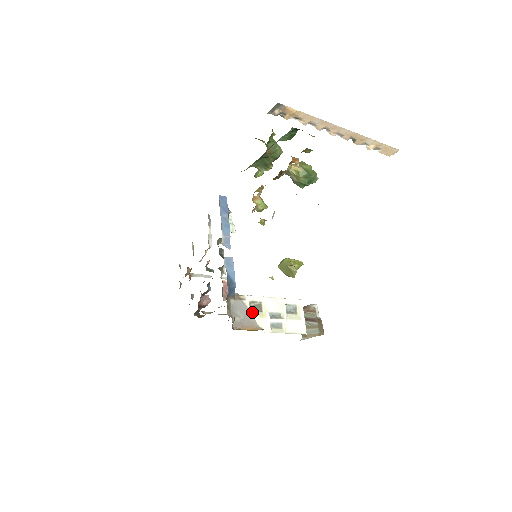
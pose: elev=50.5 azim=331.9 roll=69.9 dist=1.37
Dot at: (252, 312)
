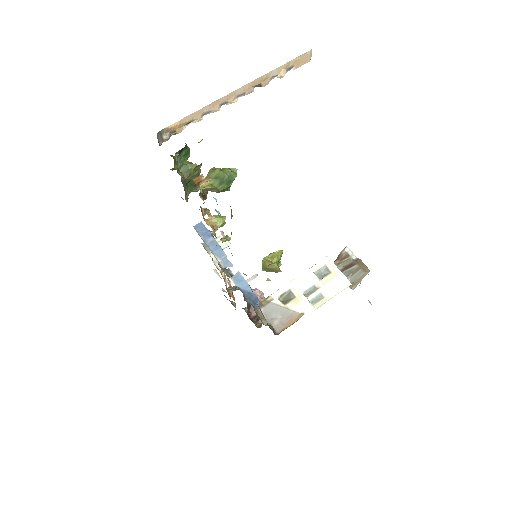
Dot at: (286, 305)
